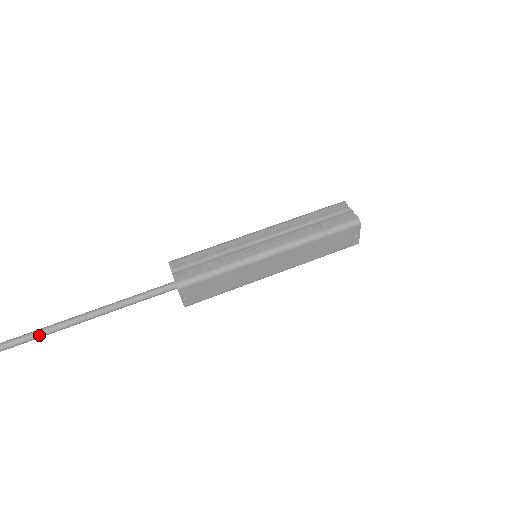
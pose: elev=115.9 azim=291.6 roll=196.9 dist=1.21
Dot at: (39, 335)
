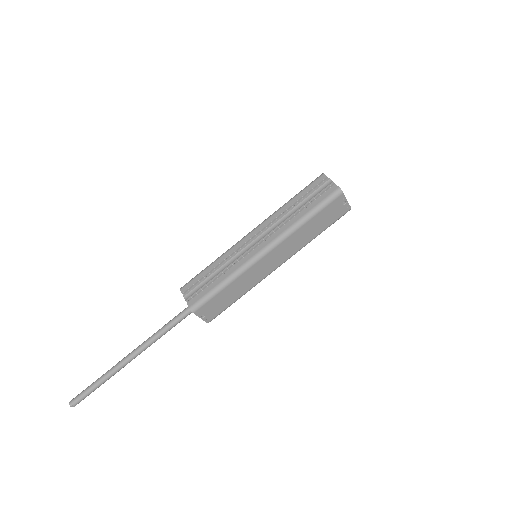
Dot at: (98, 385)
